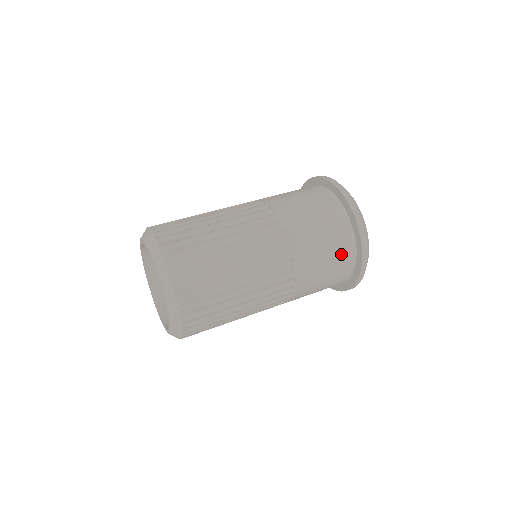
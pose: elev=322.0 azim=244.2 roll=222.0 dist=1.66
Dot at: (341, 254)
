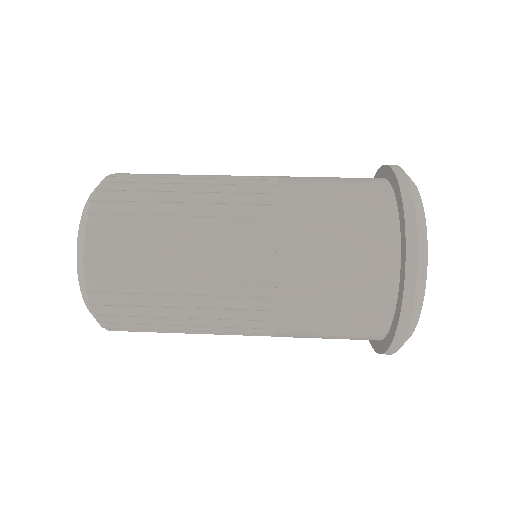
Dot at: (361, 324)
